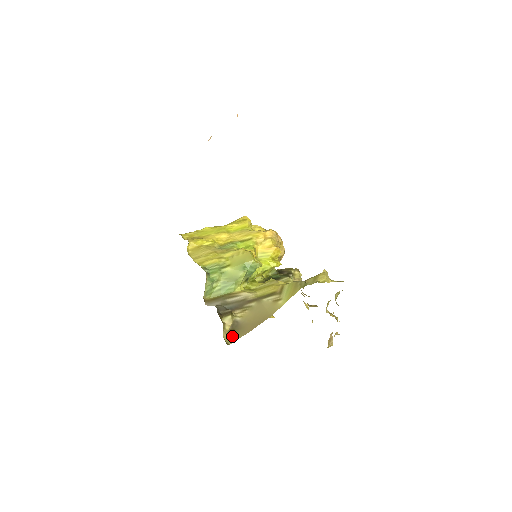
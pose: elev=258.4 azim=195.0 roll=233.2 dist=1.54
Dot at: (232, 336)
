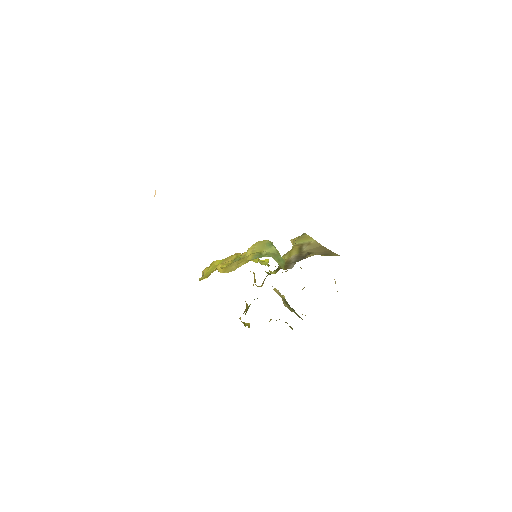
Dot at: (332, 255)
